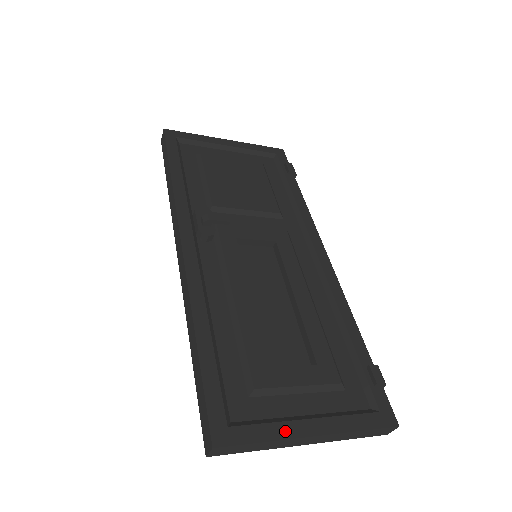
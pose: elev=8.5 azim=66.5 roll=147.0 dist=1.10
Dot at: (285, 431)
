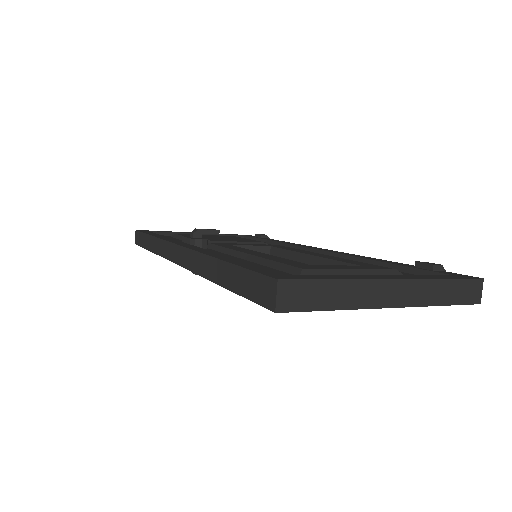
Dot at: (357, 277)
